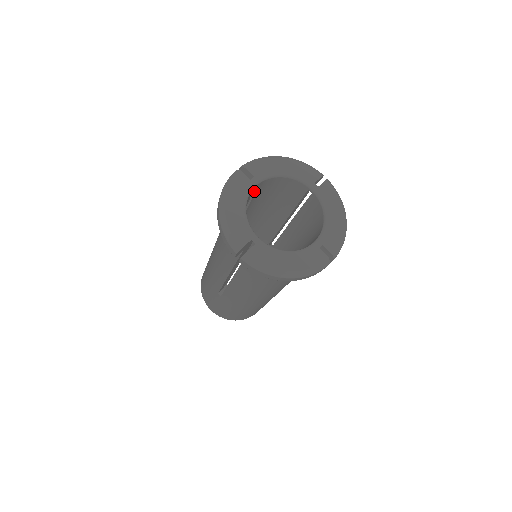
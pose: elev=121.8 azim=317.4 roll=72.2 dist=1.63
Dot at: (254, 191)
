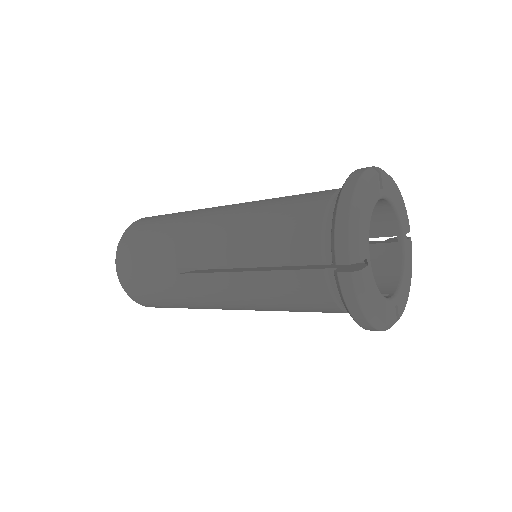
Dot at: occluded
